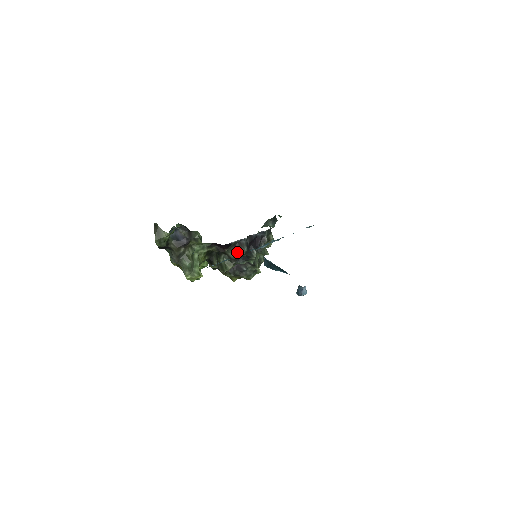
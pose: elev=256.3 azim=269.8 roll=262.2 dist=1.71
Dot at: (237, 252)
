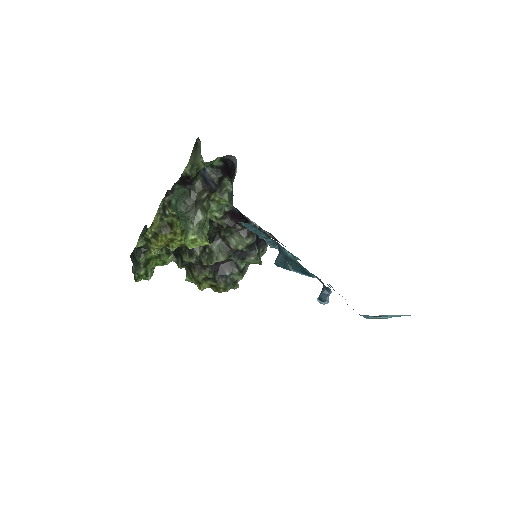
Dot at: (245, 238)
